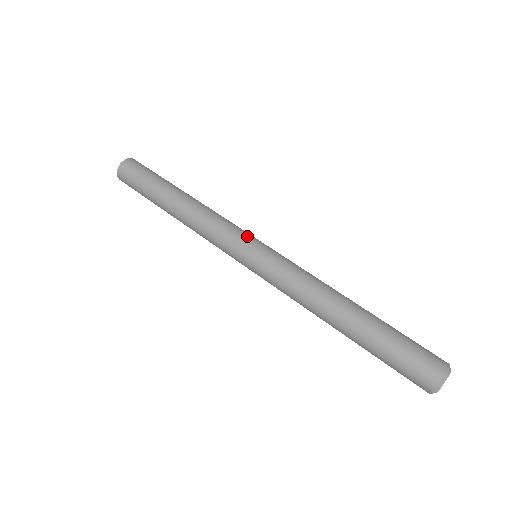
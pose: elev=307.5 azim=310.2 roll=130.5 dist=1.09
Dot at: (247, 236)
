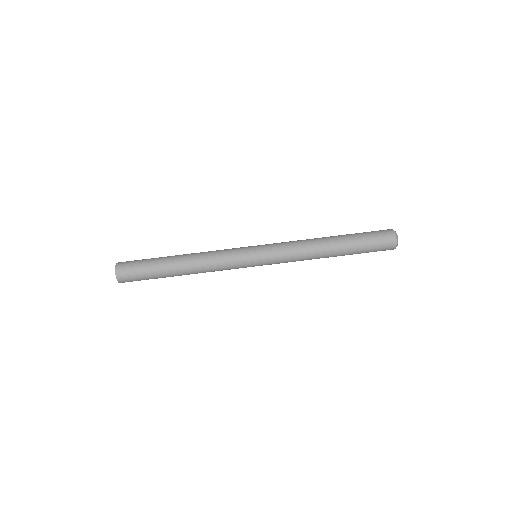
Dot at: (244, 251)
